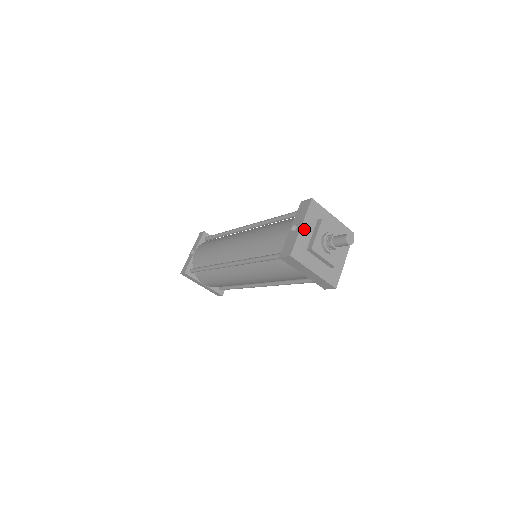
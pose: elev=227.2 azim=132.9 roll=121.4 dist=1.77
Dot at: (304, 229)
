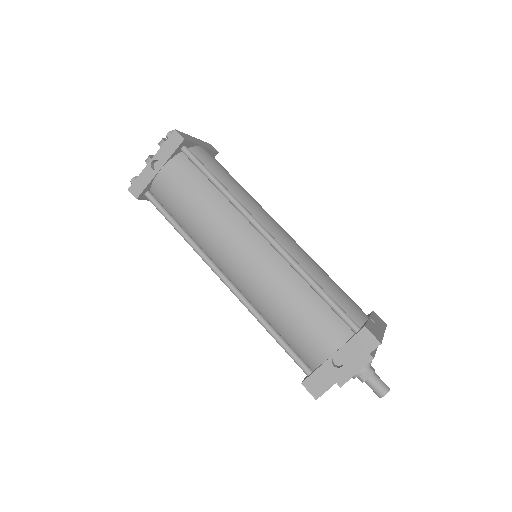
Dot at: (348, 371)
